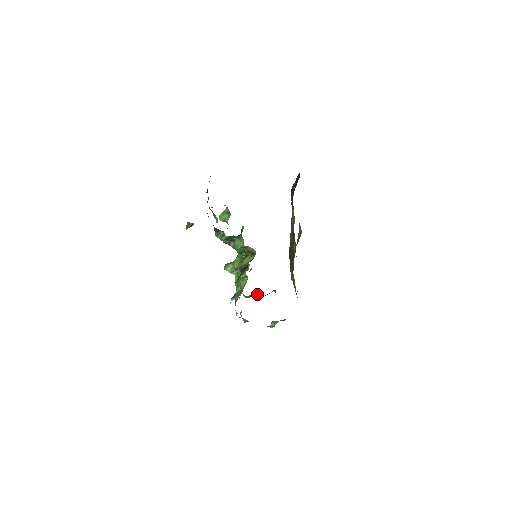
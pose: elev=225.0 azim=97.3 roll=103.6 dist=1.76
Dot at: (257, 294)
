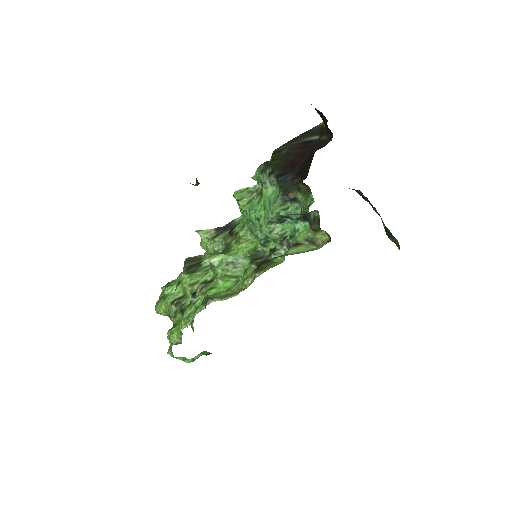
Dot at: occluded
